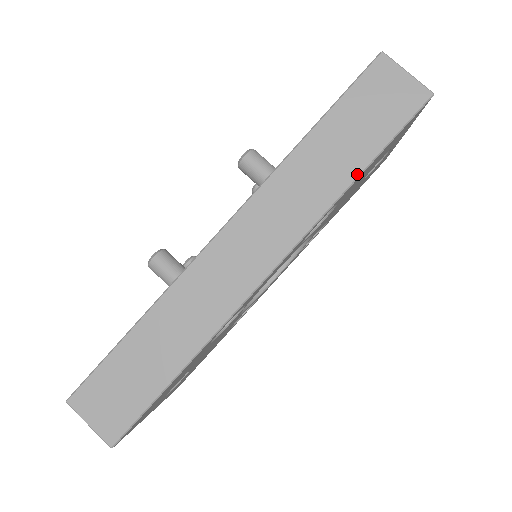
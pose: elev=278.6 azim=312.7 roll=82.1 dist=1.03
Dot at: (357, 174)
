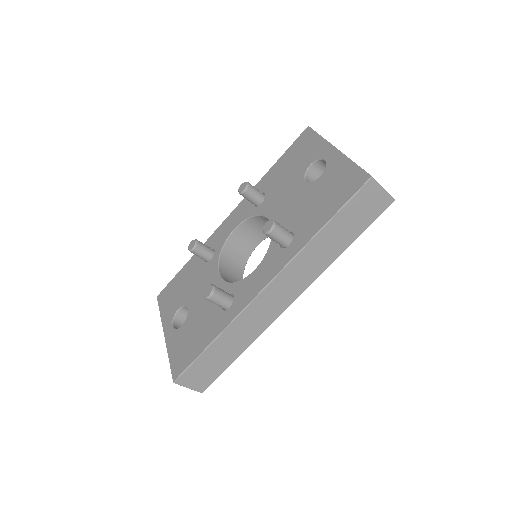
Dot at: (345, 249)
